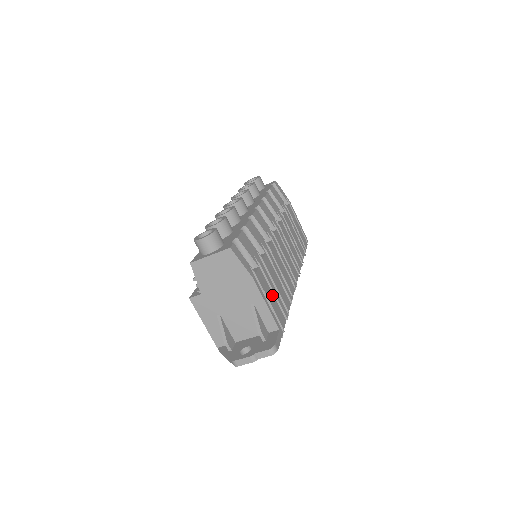
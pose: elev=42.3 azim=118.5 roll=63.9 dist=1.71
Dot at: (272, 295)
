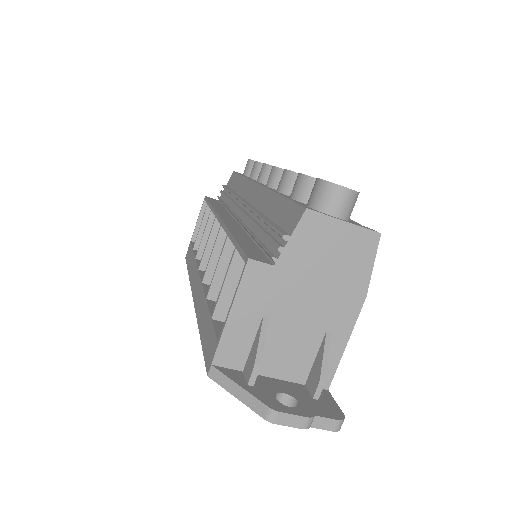
Dot at: occluded
